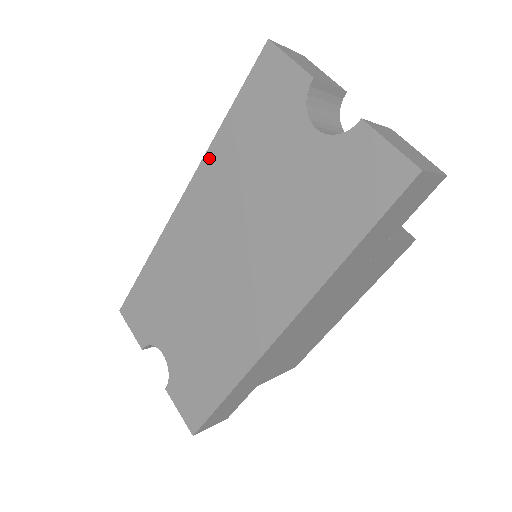
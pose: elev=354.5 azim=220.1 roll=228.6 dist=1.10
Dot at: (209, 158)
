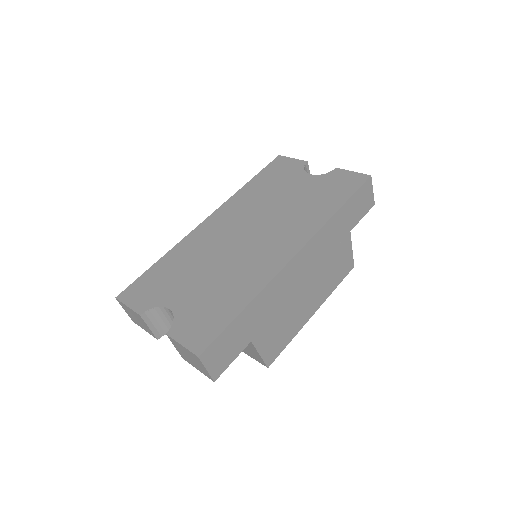
Dot at: (235, 196)
